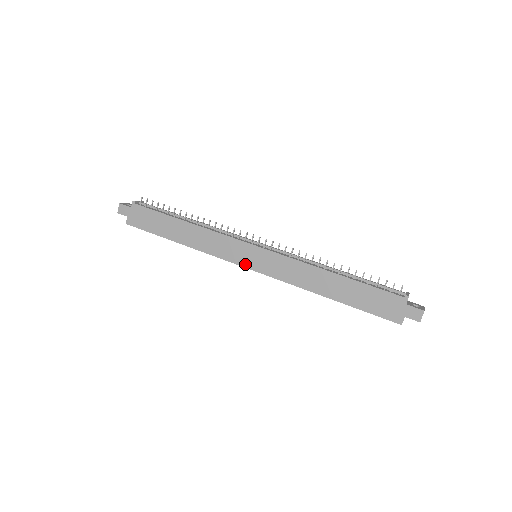
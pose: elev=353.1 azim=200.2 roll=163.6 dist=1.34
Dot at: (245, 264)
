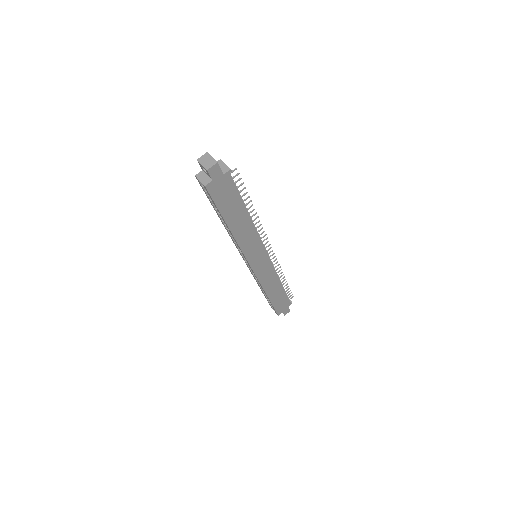
Dot at: (252, 263)
